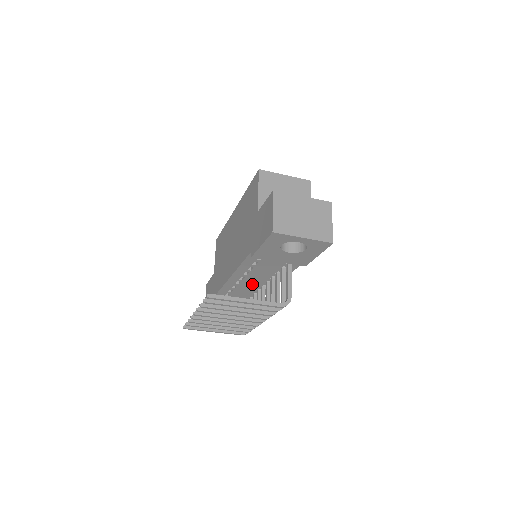
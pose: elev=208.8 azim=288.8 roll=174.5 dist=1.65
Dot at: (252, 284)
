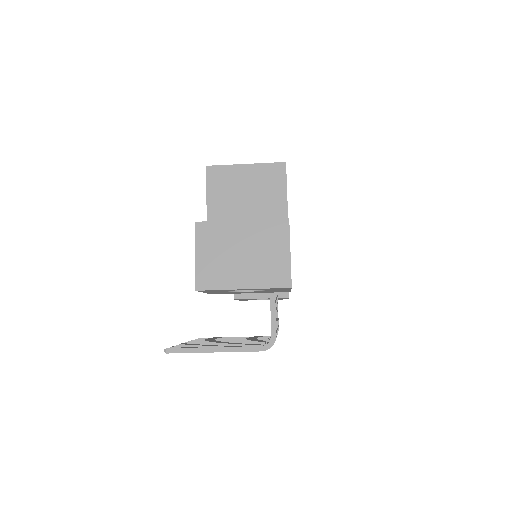
Dot at: occluded
